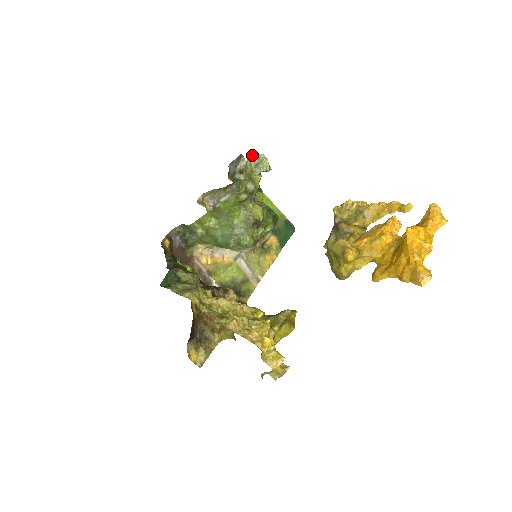
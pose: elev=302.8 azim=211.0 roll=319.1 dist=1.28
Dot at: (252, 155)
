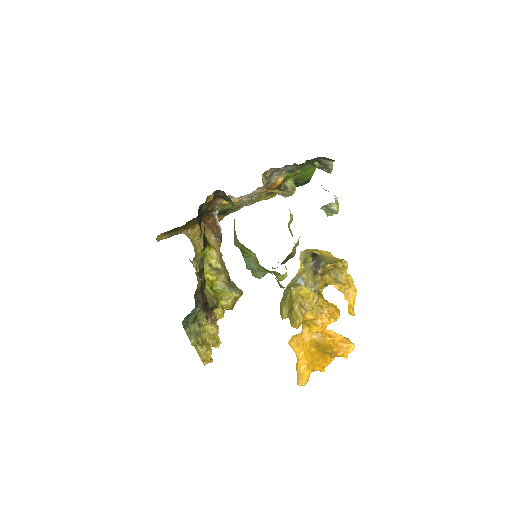
Dot at: (332, 204)
